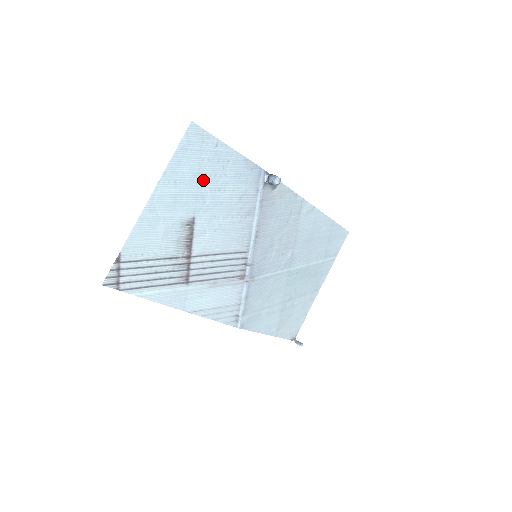
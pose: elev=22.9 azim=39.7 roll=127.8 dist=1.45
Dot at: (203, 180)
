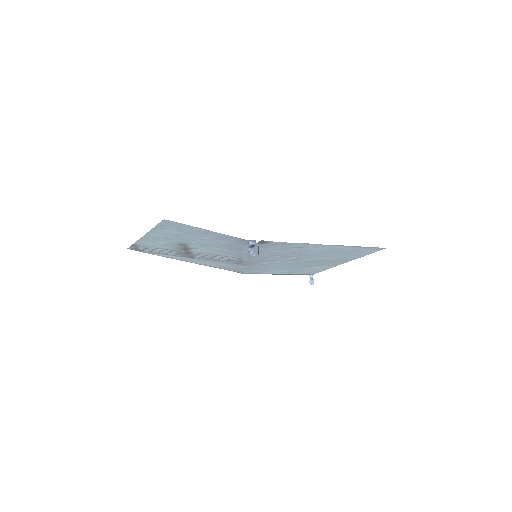
Dot at: (187, 236)
